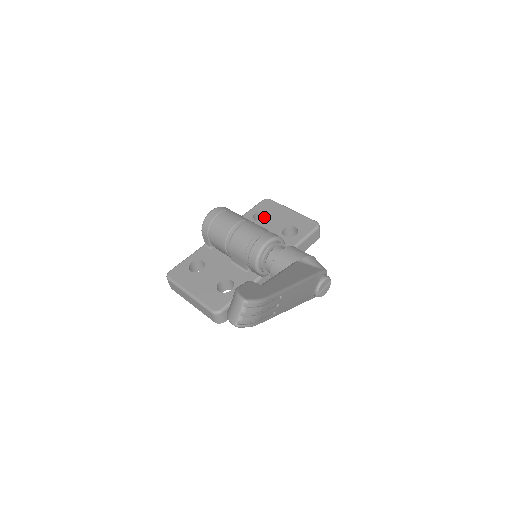
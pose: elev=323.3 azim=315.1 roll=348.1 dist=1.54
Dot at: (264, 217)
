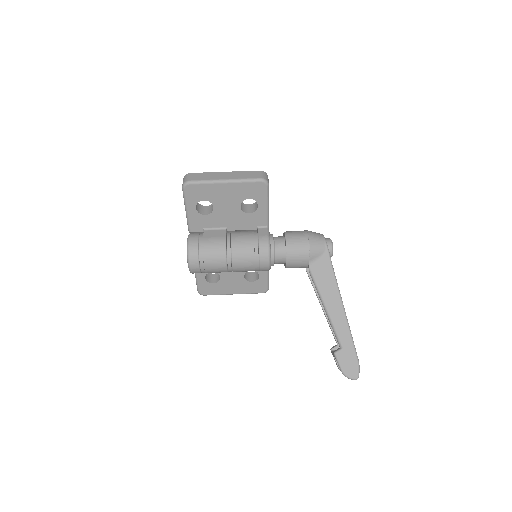
Dot at: occluded
